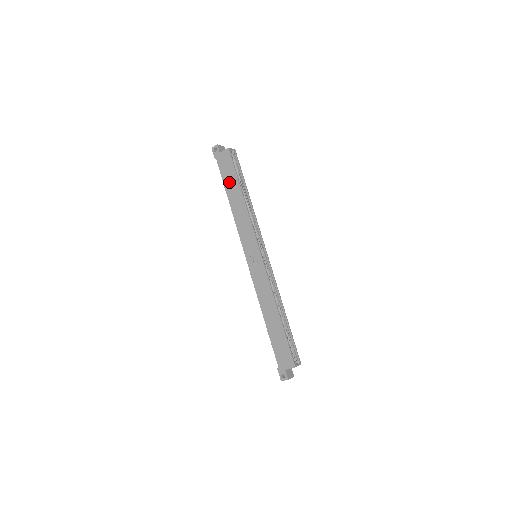
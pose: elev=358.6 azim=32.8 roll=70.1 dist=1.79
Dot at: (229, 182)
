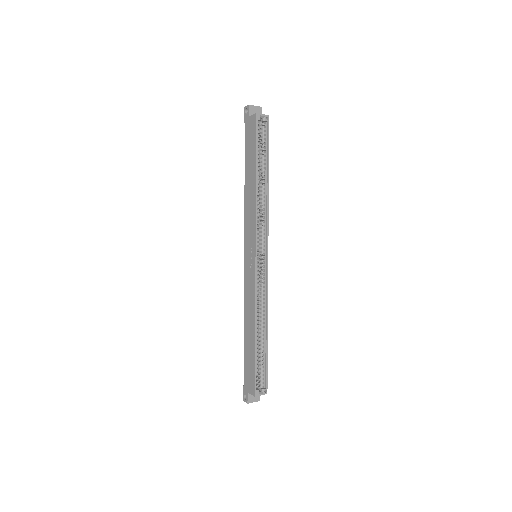
Dot at: (249, 158)
